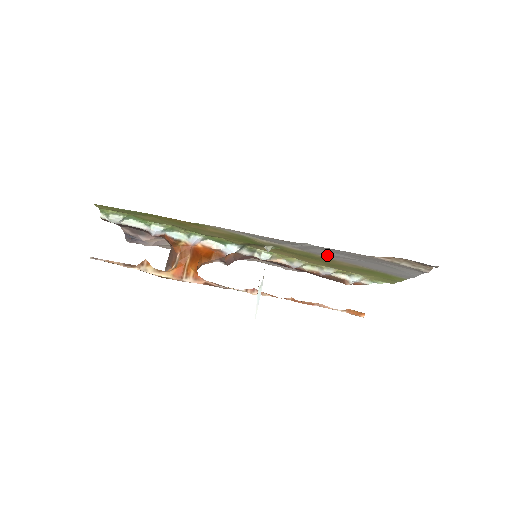
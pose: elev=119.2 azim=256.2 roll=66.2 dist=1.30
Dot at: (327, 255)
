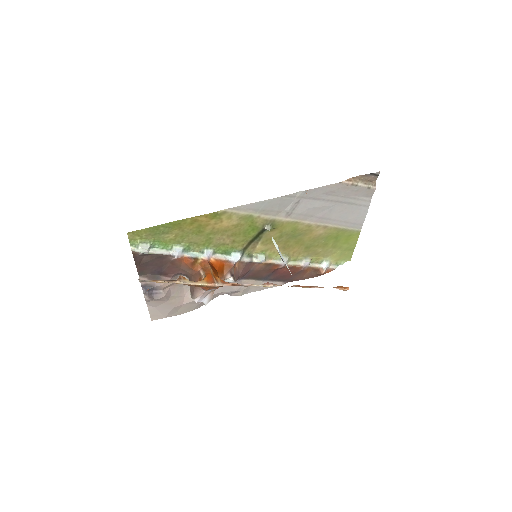
Dot at: (309, 215)
